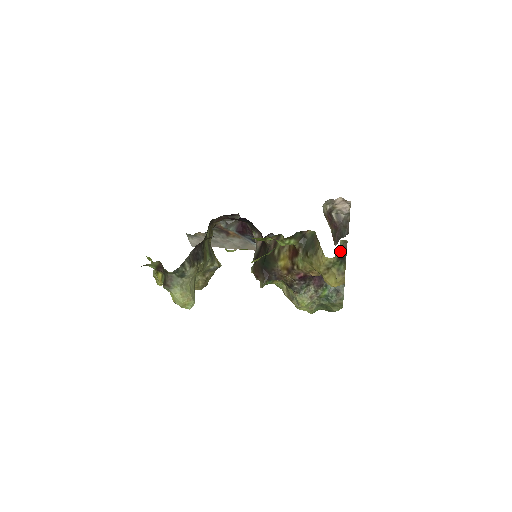
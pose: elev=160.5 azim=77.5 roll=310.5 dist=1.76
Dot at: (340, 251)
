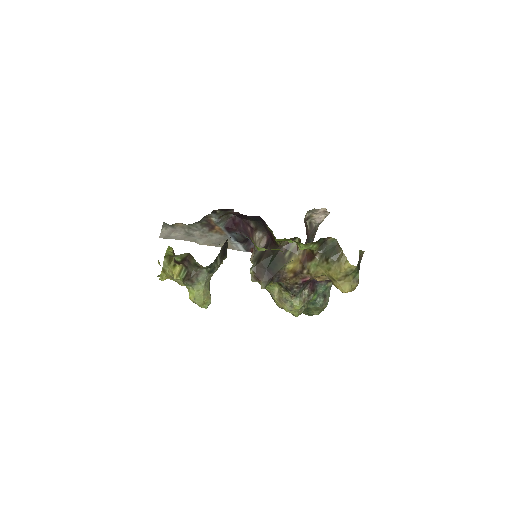
Dot at: occluded
